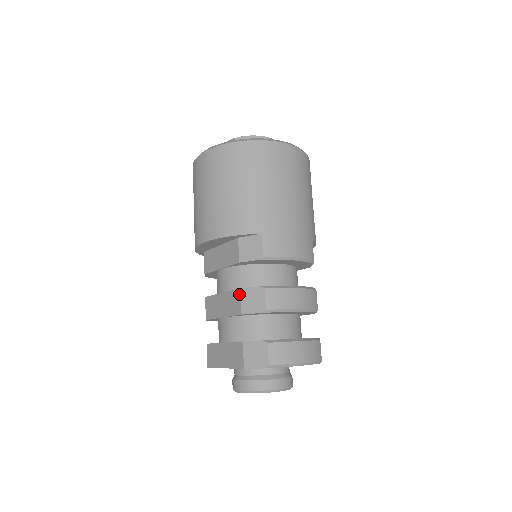
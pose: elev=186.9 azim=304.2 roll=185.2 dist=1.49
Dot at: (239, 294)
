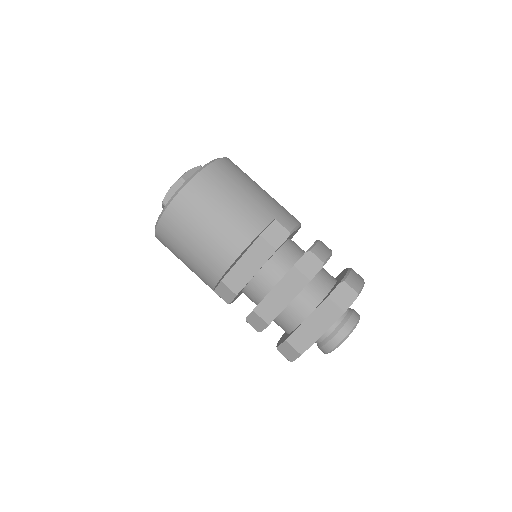
Dot at: (296, 270)
